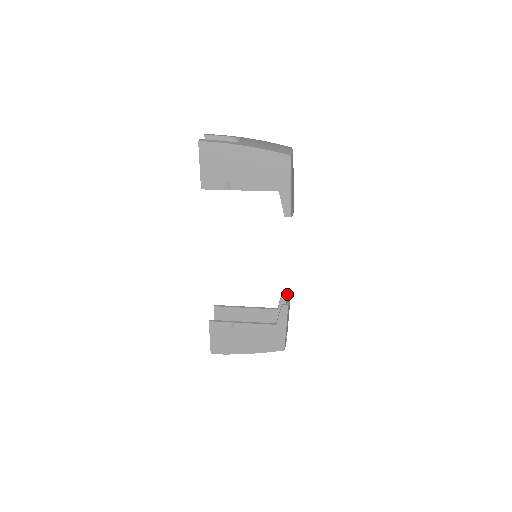
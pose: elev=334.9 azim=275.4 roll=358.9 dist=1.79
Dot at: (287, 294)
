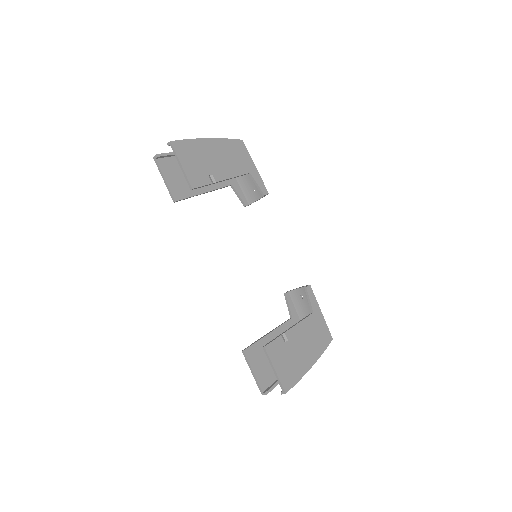
Dot at: (292, 292)
